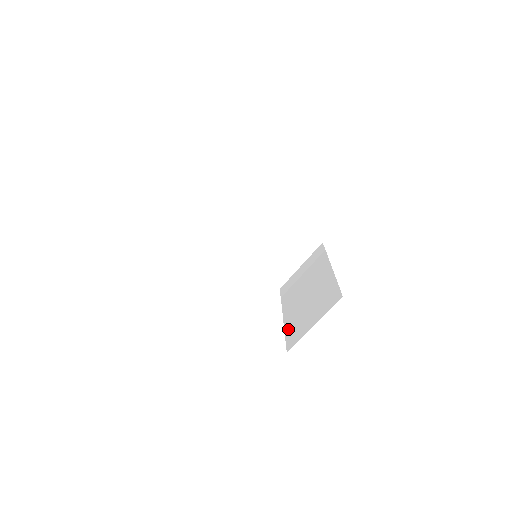
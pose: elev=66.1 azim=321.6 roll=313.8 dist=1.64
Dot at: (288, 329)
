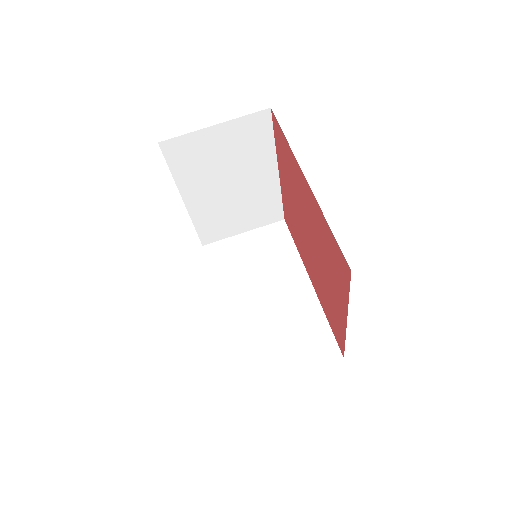
Dot at: occluded
